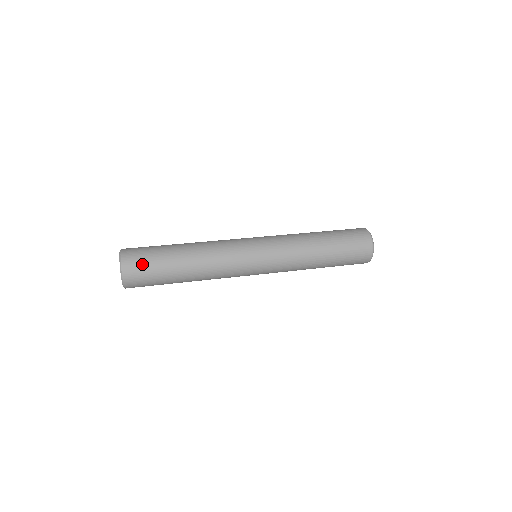
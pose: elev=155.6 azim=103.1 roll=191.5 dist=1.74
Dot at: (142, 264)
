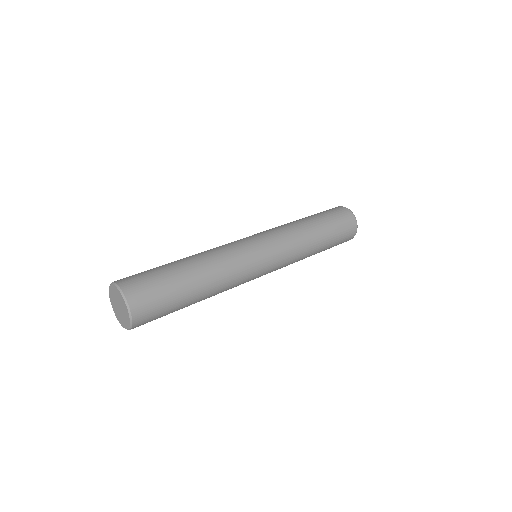
Dot at: (151, 293)
